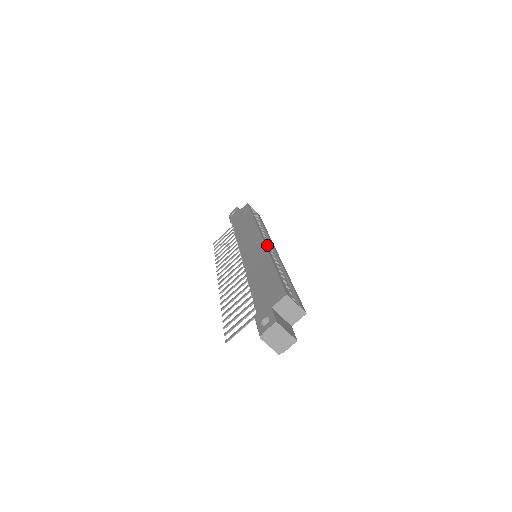
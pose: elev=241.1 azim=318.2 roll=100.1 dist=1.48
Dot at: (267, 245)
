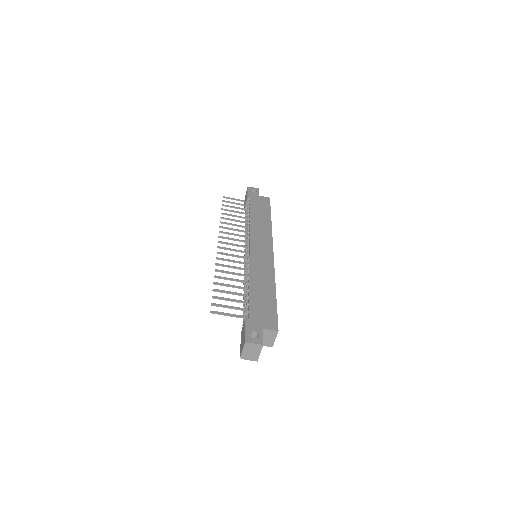
Dot at: occluded
